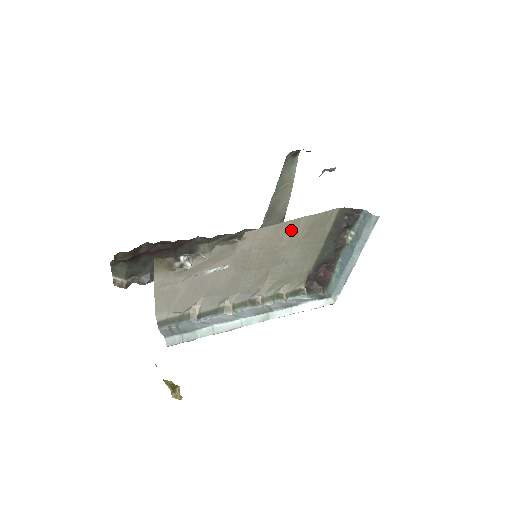
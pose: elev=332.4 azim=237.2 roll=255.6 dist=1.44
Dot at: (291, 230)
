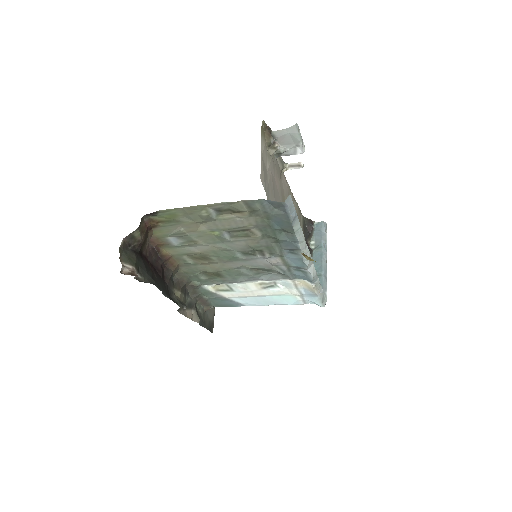
Dot at: occluded
